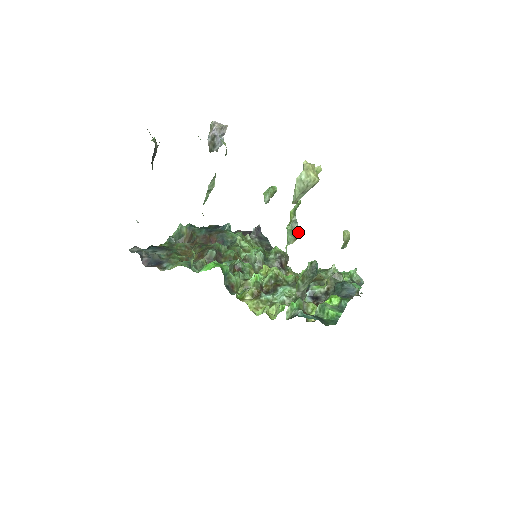
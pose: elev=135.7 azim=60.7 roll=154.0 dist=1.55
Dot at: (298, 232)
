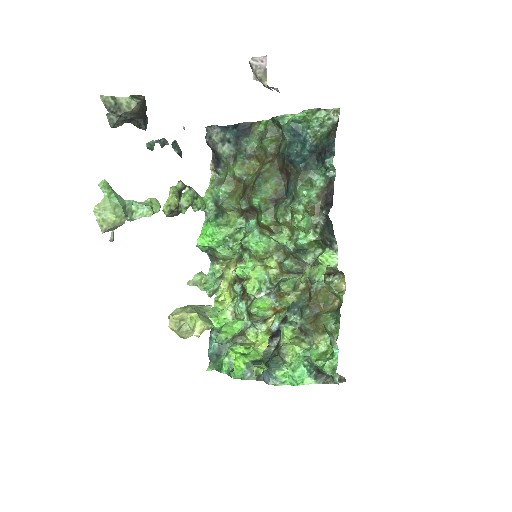
Dot at: (318, 285)
